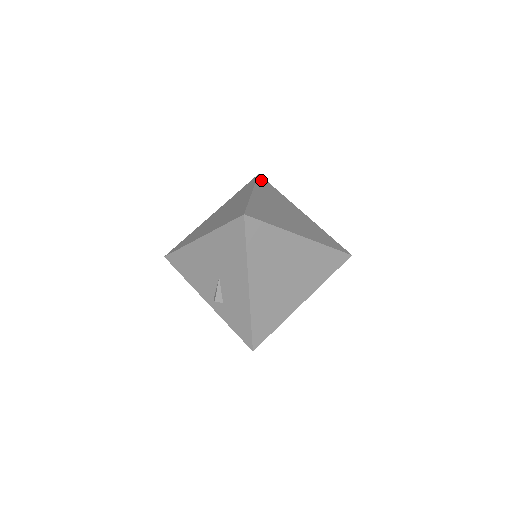
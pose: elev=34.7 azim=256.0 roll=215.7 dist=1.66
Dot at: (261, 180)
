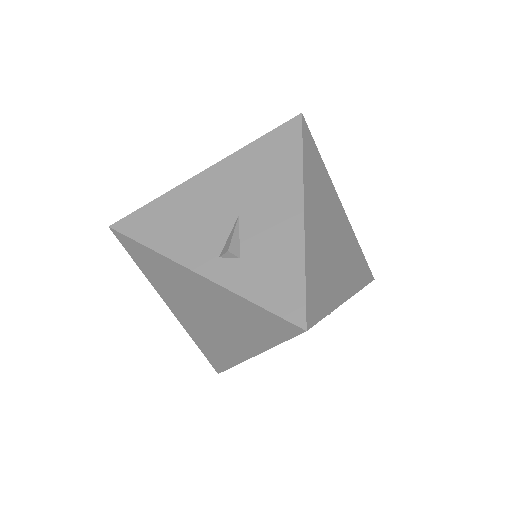
Dot at: occluded
